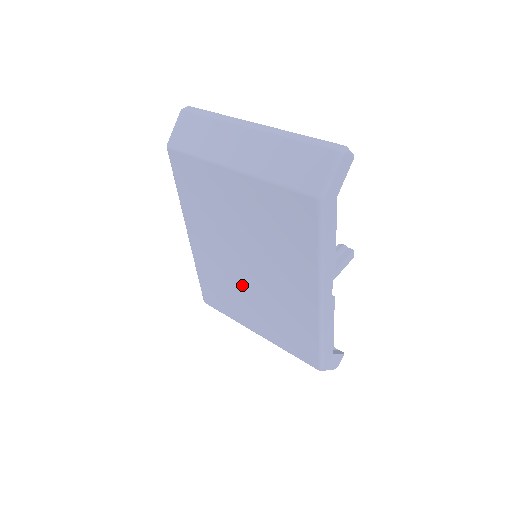
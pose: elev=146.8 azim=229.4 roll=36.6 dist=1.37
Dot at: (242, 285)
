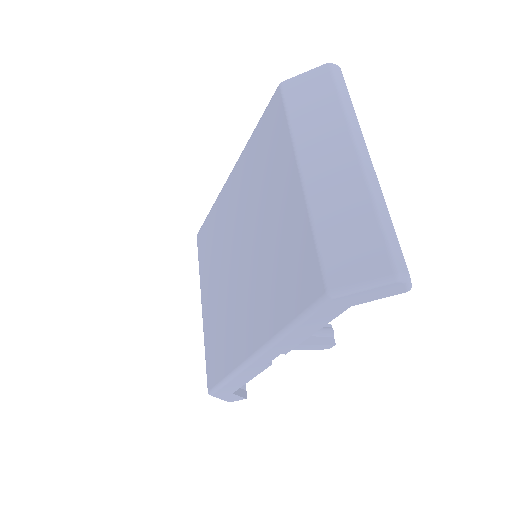
Dot at: (224, 263)
